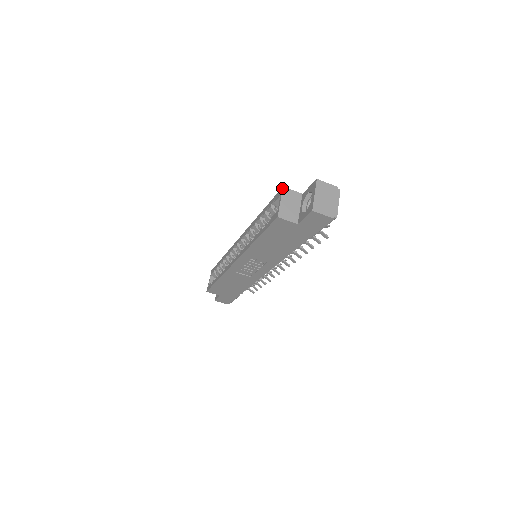
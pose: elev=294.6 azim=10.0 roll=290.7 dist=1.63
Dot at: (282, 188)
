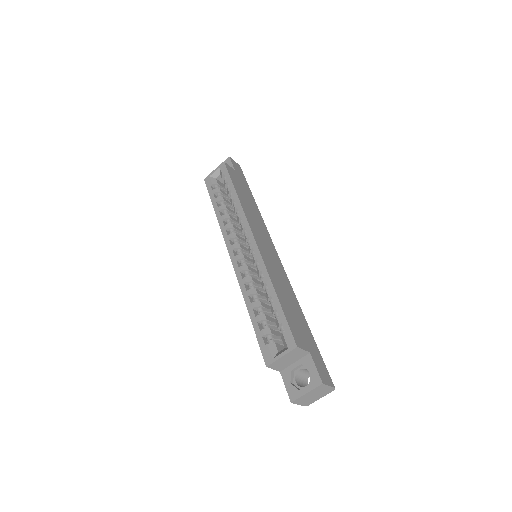
Dot at: (295, 347)
